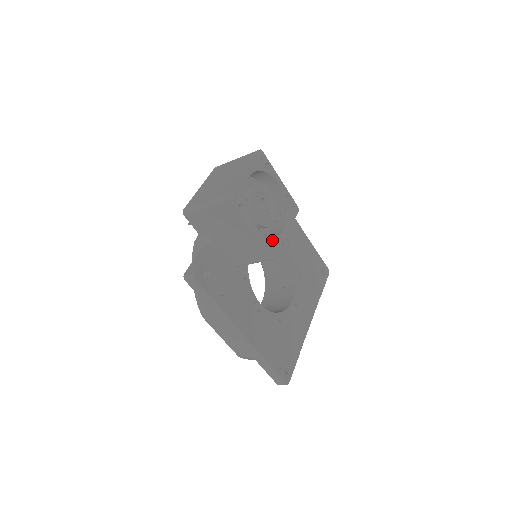
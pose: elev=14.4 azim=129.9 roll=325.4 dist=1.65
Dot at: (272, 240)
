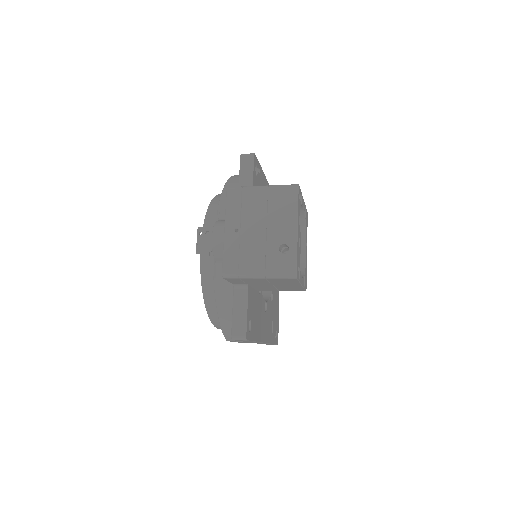
Dot at: (305, 274)
